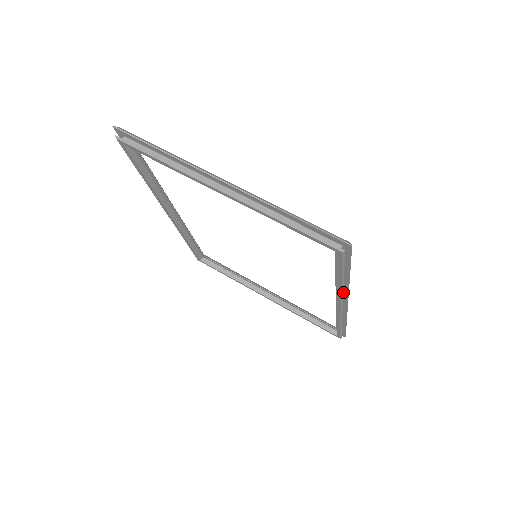
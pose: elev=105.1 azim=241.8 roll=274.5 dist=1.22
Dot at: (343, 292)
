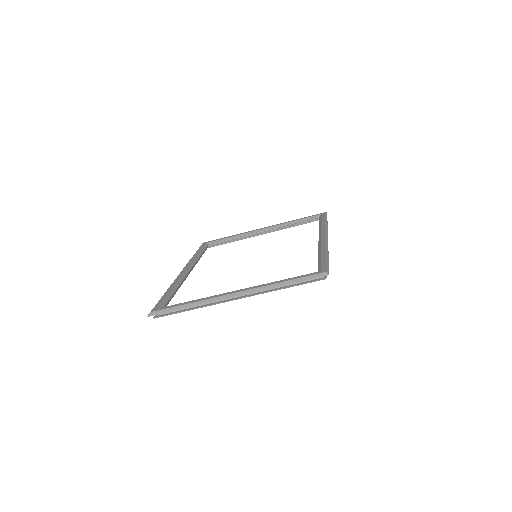
Dot at: occluded
